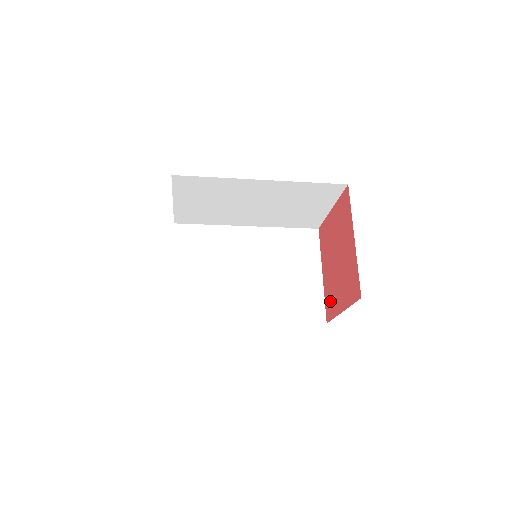
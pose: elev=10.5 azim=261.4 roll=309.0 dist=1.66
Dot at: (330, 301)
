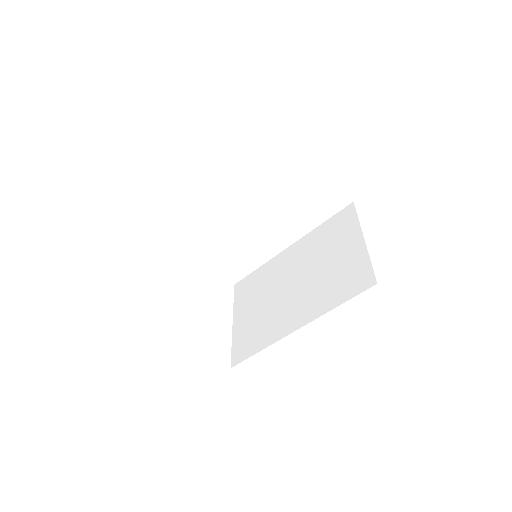
Dot at: occluded
